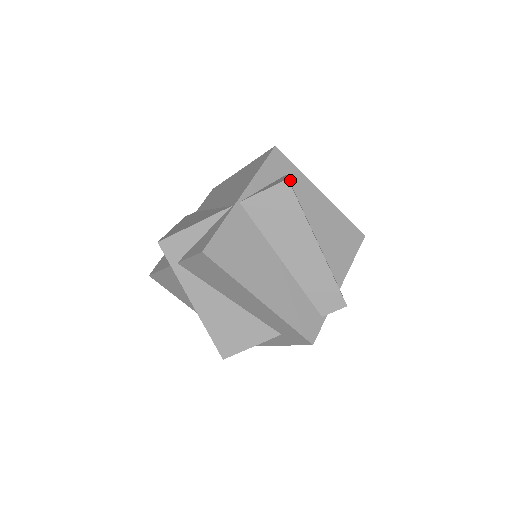
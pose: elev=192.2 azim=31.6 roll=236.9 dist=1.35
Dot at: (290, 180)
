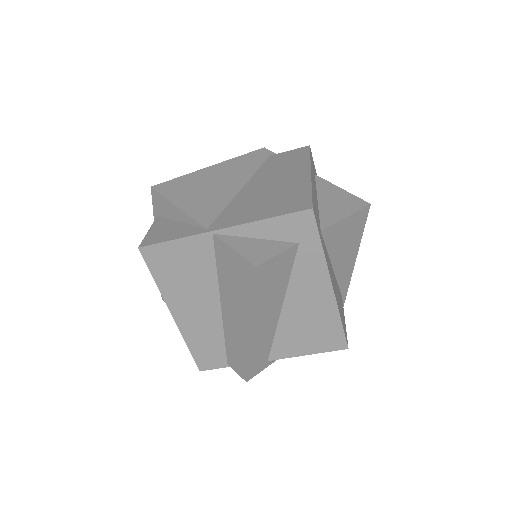
Dot at: (299, 250)
